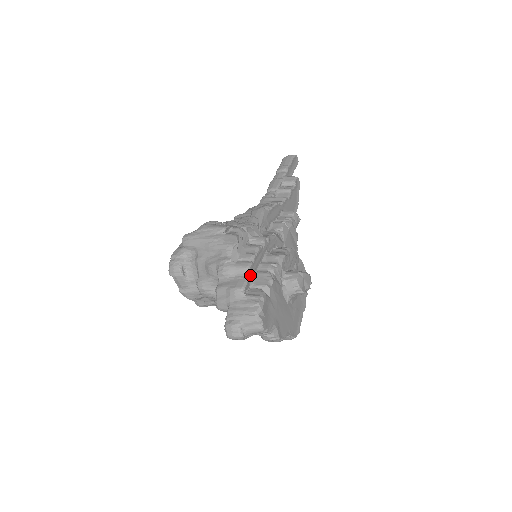
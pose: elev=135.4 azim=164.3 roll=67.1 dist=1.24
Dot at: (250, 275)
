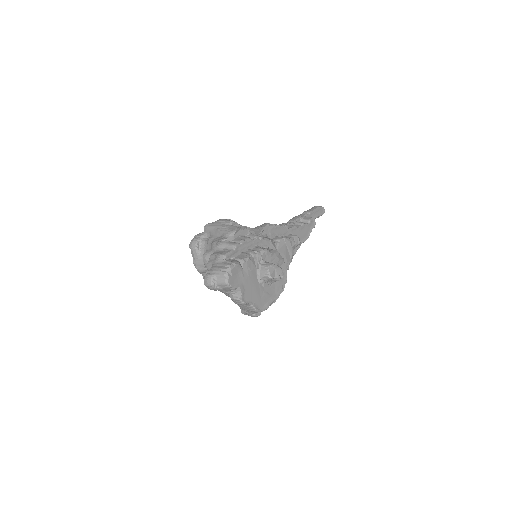
Dot at: (235, 251)
